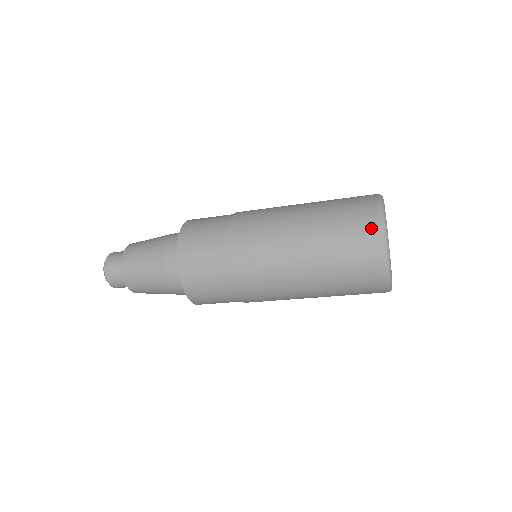
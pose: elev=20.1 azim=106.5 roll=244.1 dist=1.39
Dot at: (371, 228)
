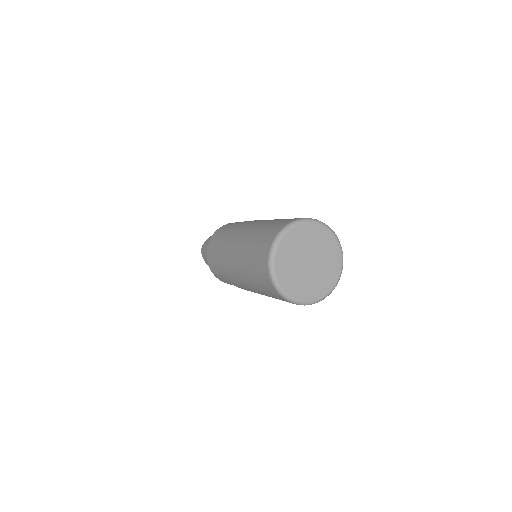
Dot at: (281, 298)
